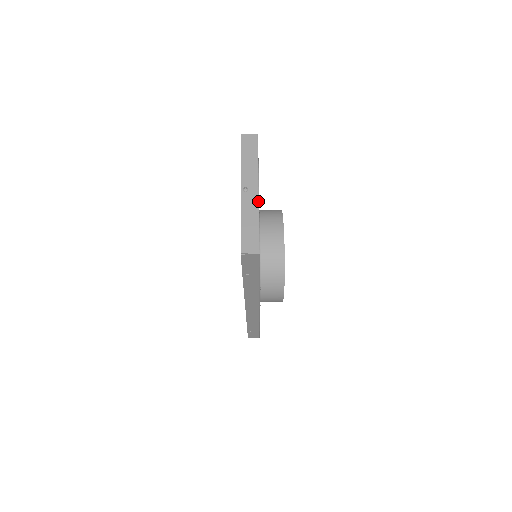
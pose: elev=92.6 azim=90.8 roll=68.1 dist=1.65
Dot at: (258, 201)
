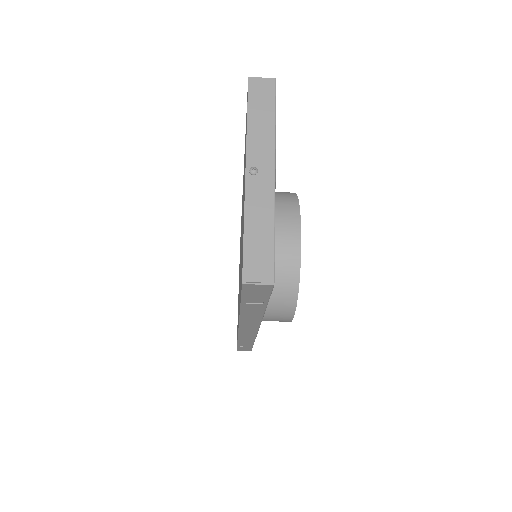
Dot at: (274, 192)
